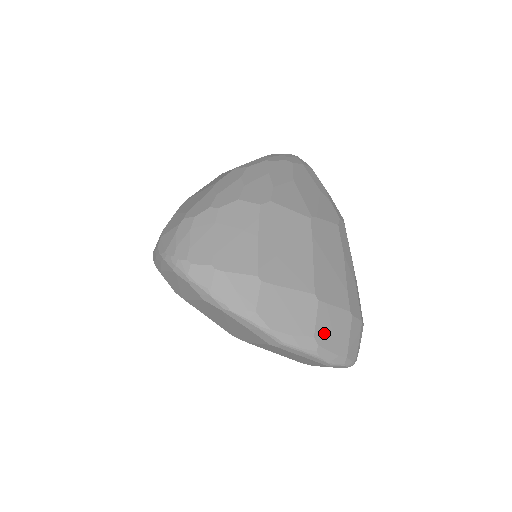
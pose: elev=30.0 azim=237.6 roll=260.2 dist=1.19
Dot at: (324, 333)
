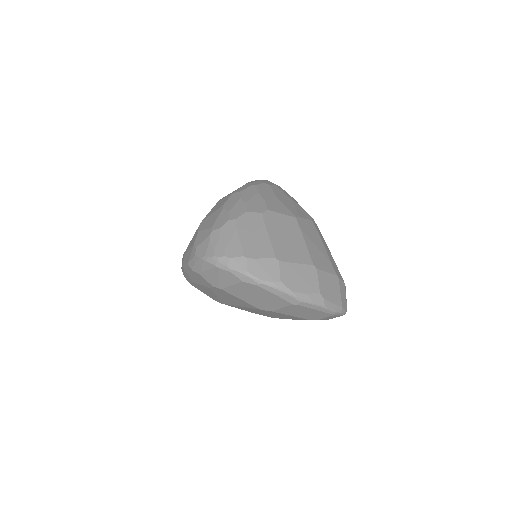
Dot at: (325, 290)
